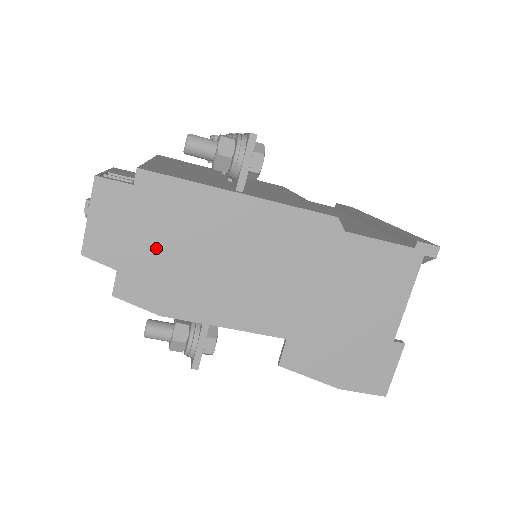
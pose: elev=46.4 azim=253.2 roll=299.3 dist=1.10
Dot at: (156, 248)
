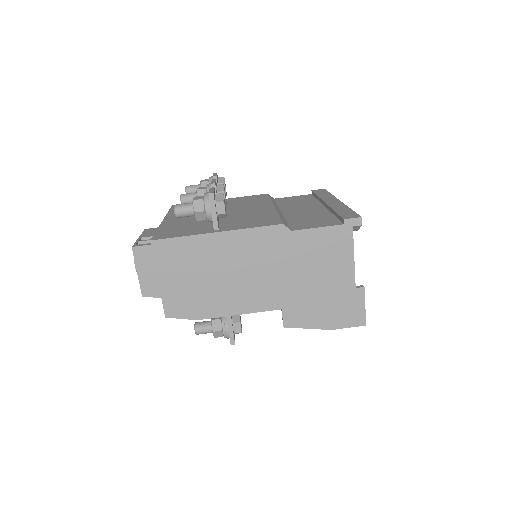
Dot at: (179, 282)
